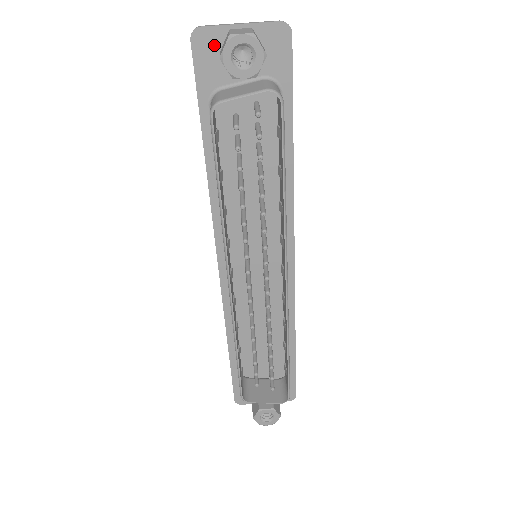
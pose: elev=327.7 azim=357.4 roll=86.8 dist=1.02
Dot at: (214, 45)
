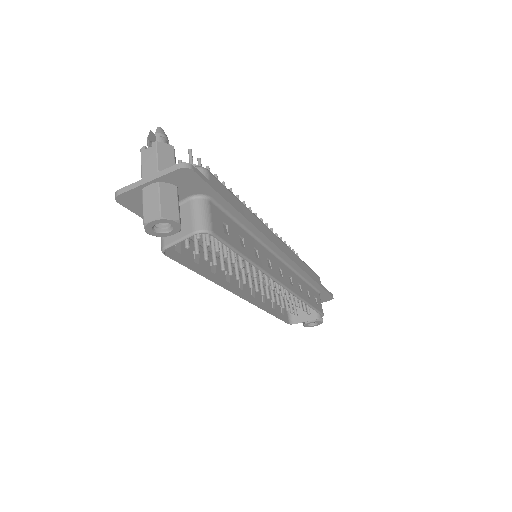
Dot at: (137, 198)
